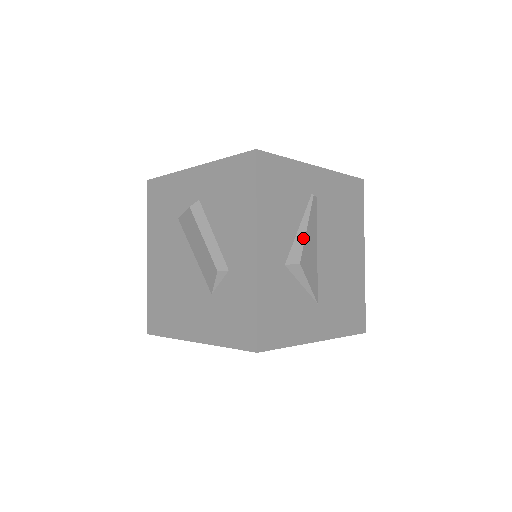
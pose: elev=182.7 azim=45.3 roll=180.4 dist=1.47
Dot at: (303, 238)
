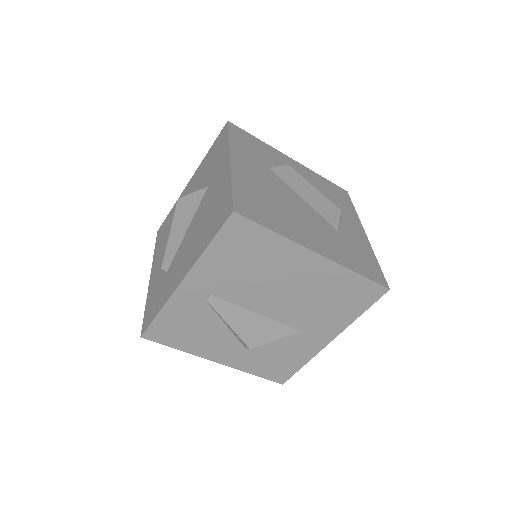
Dot at: (234, 333)
